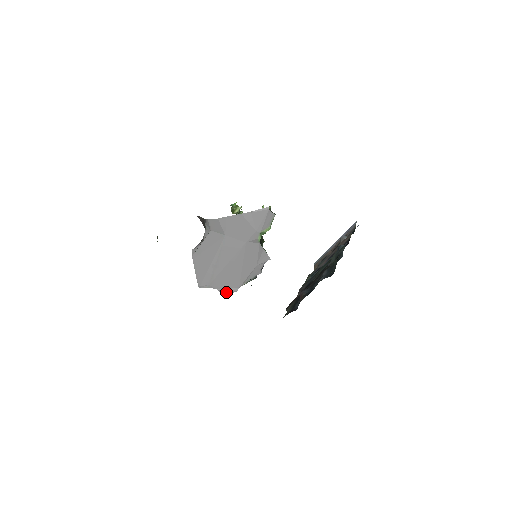
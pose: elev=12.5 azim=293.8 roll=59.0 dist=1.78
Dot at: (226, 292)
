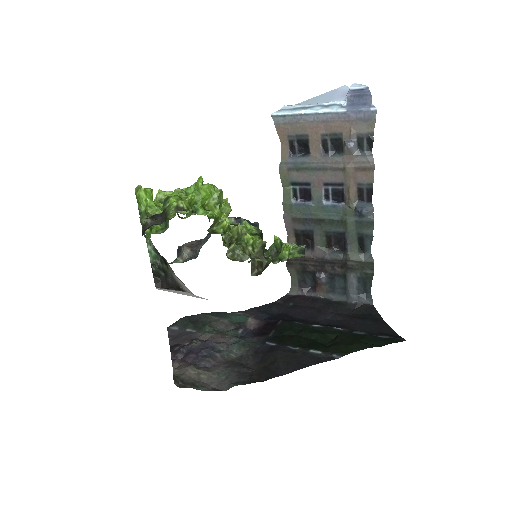
Dot at: occluded
